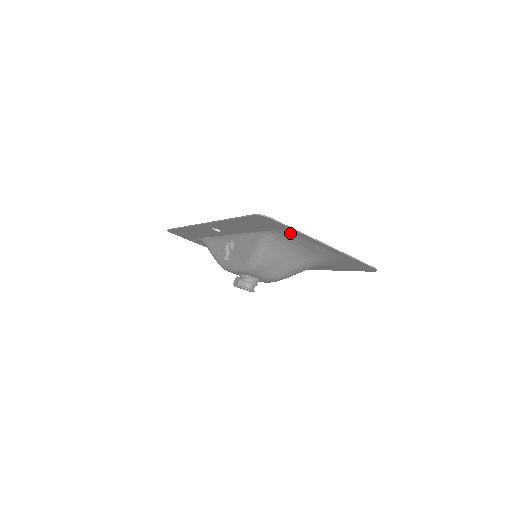
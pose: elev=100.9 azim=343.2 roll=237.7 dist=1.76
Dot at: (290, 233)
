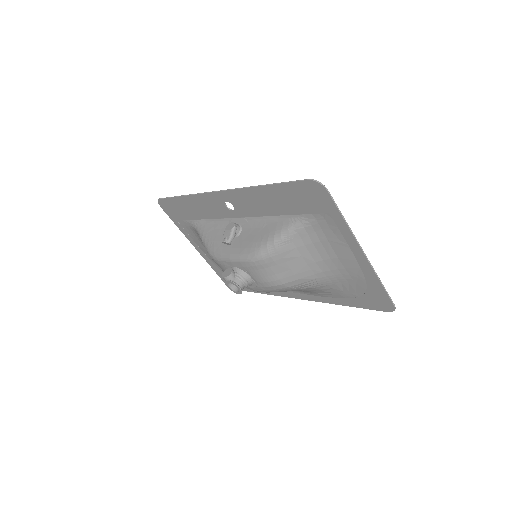
Dot at: (331, 223)
